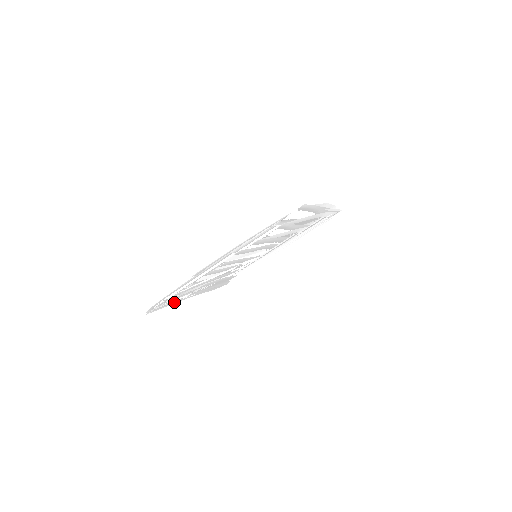
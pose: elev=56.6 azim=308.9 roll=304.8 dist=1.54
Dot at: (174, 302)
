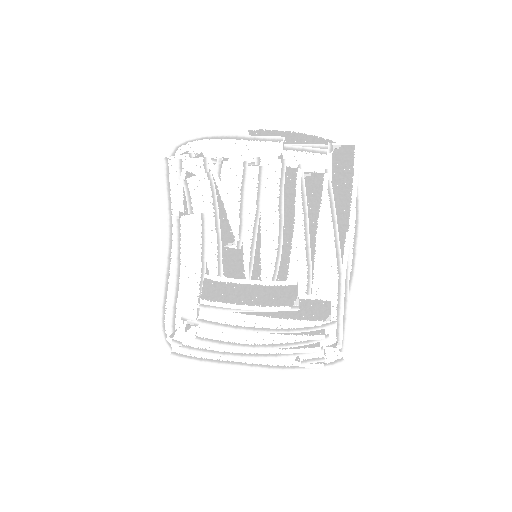
Dot at: (171, 201)
